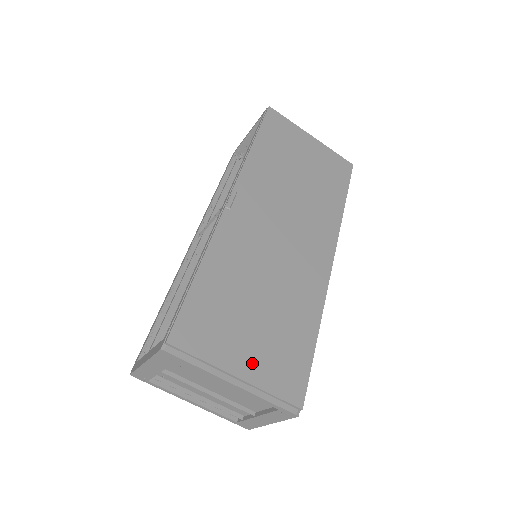
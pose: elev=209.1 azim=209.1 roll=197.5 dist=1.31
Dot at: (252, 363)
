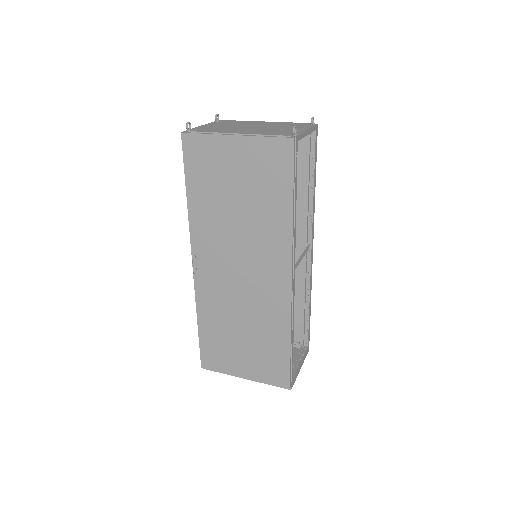
Dot at: (250, 369)
